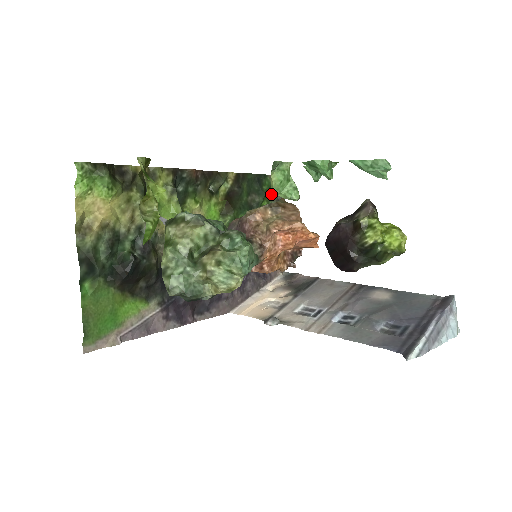
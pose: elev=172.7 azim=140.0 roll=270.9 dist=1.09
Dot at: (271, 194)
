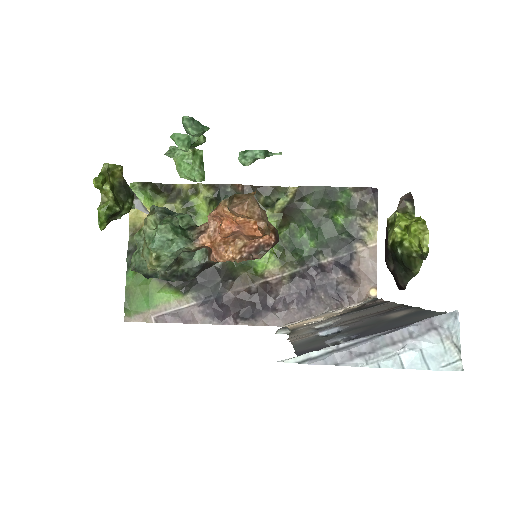
Dot at: (353, 208)
